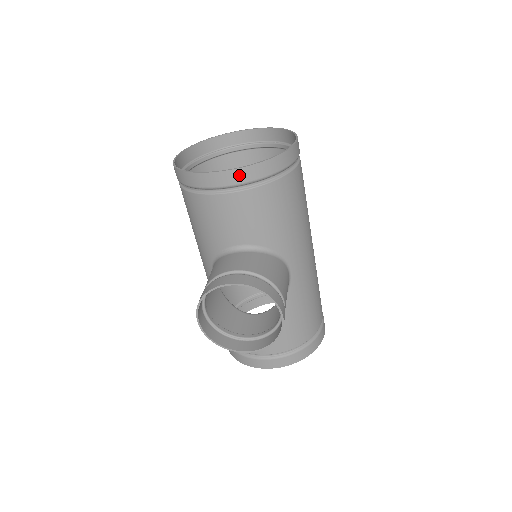
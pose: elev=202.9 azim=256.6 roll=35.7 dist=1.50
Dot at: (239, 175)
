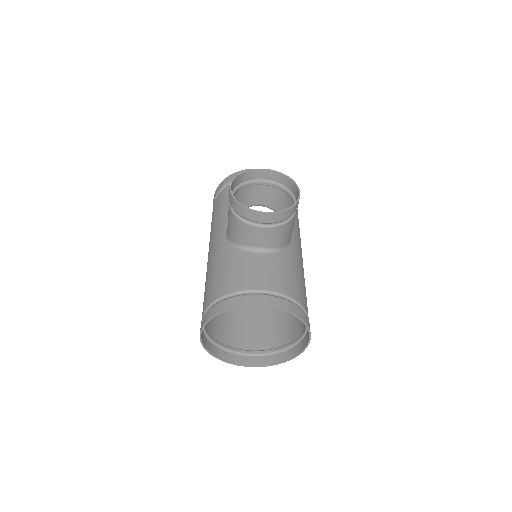
Dot at: occluded
